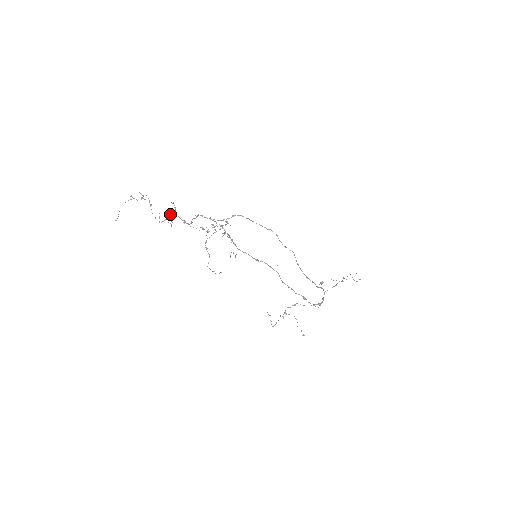
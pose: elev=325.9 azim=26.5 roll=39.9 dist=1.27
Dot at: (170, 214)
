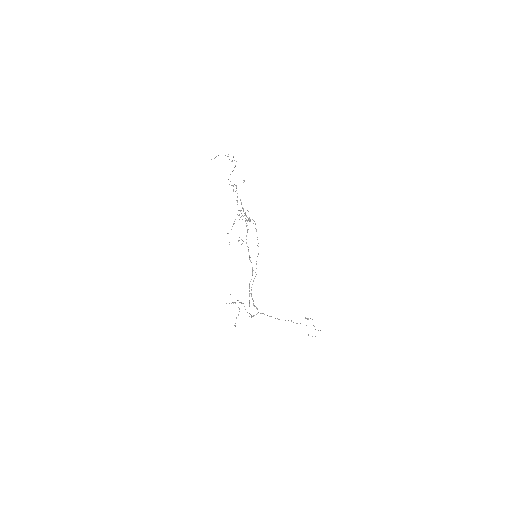
Dot at: (236, 185)
